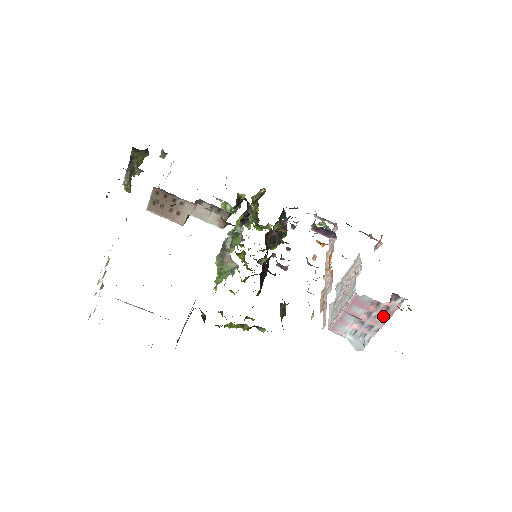
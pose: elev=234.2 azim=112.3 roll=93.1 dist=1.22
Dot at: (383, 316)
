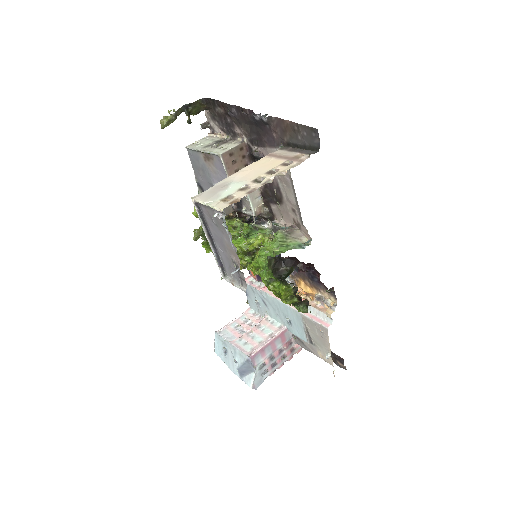
Dot at: (287, 356)
